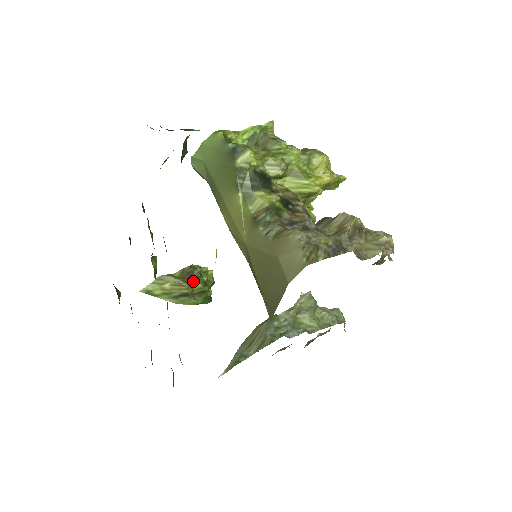
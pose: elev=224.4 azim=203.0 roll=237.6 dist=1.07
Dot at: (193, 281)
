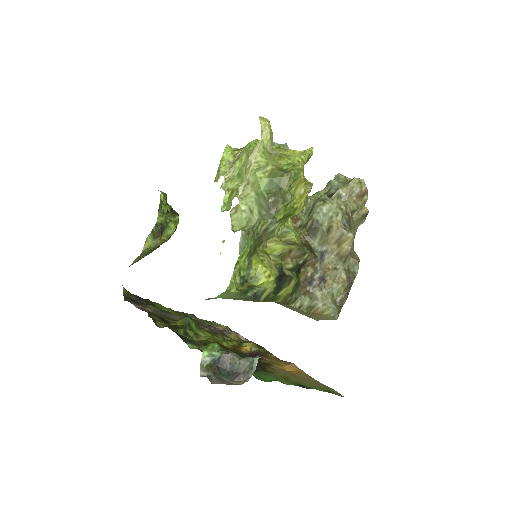
Dot at: (166, 231)
